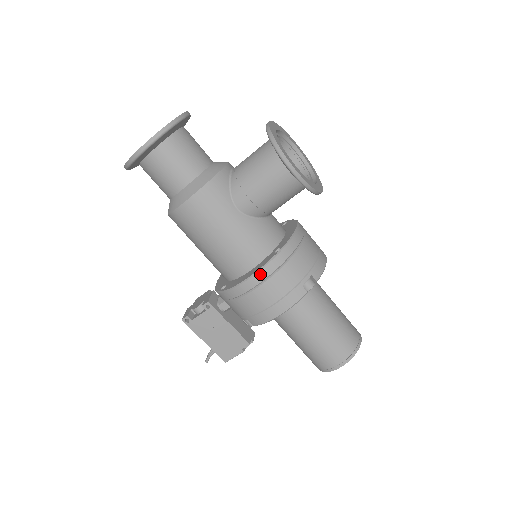
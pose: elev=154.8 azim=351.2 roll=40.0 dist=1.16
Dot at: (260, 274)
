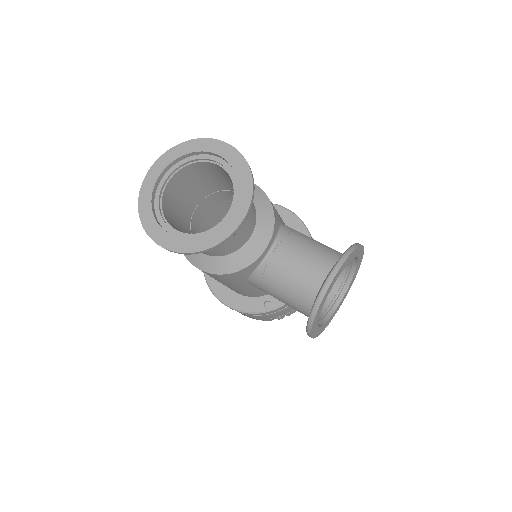
Dot at: (240, 312)
